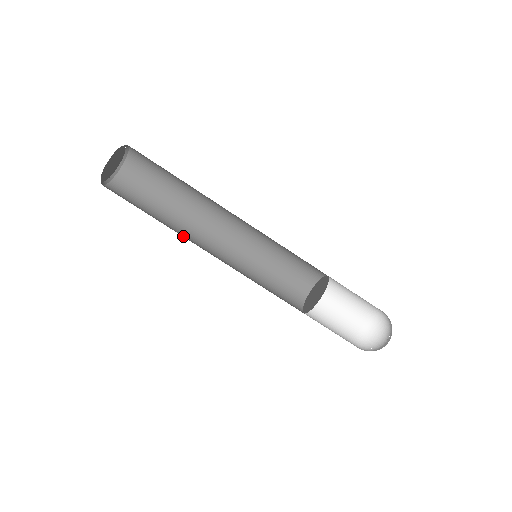
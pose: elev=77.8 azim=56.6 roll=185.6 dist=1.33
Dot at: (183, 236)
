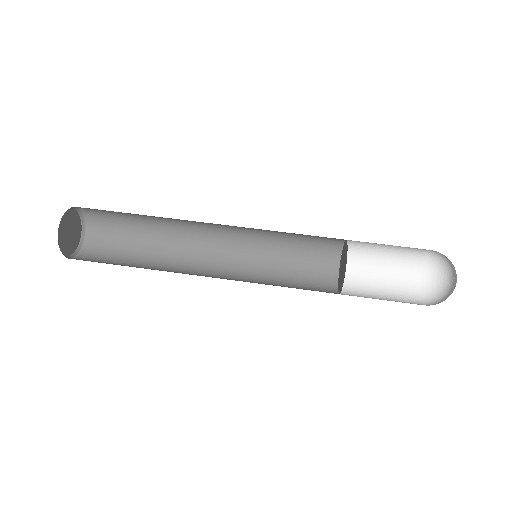
Dot at: occluded
